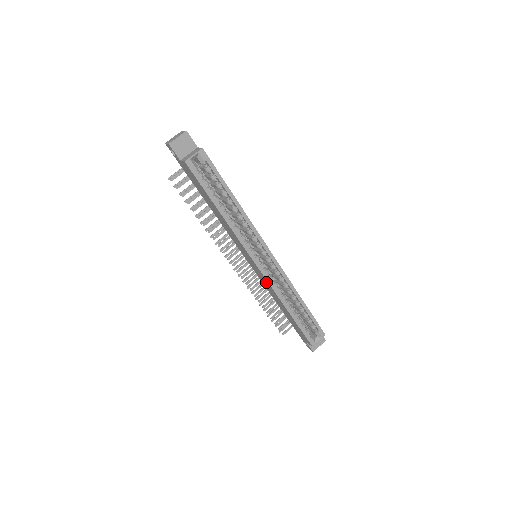
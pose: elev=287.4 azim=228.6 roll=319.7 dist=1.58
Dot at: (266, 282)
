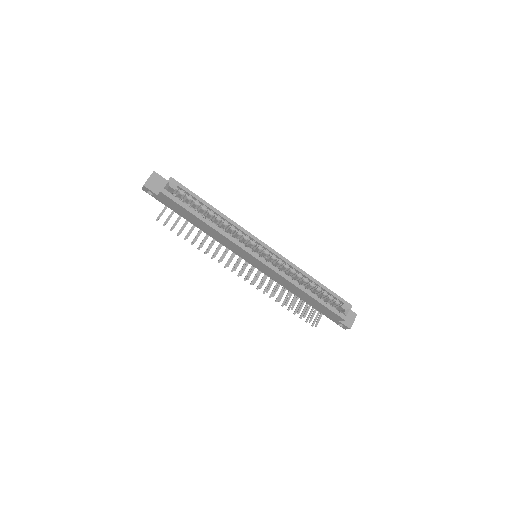
Dot at: (274, 274)
